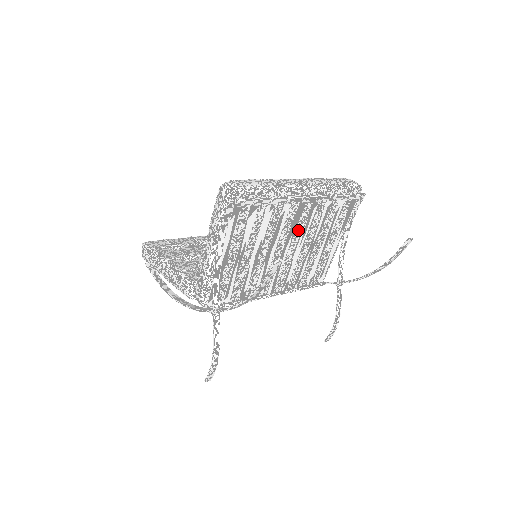
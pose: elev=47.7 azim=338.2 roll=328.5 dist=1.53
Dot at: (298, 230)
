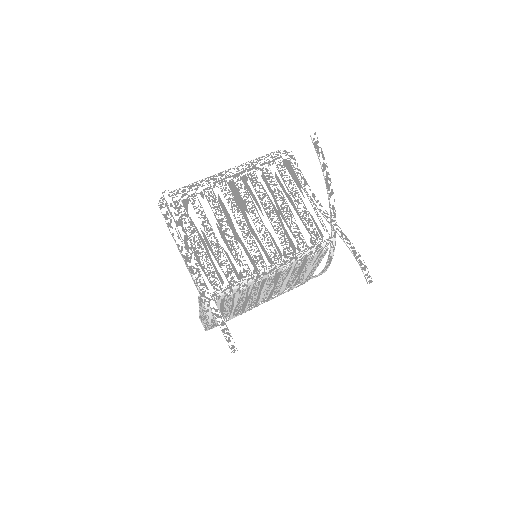
Dot at: (249, 205)
